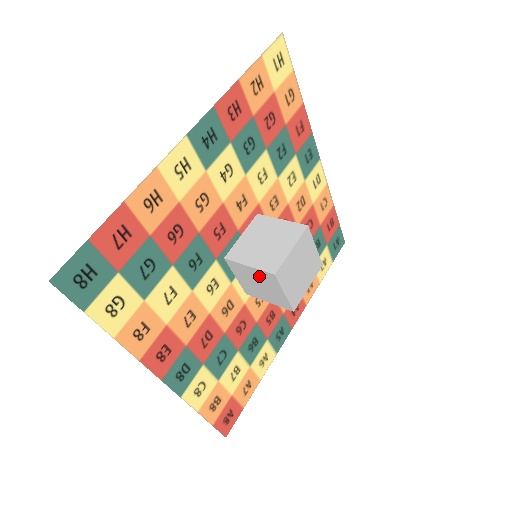
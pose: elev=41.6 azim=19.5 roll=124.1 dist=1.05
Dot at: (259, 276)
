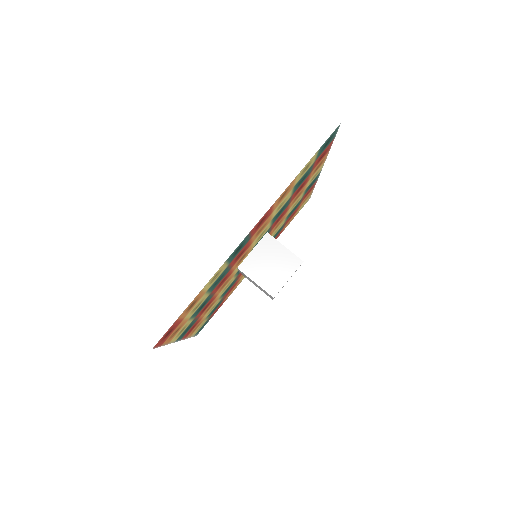
Dot at: (284, 257)
